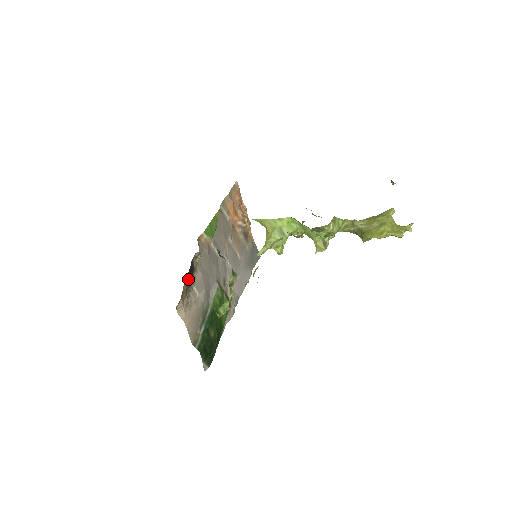
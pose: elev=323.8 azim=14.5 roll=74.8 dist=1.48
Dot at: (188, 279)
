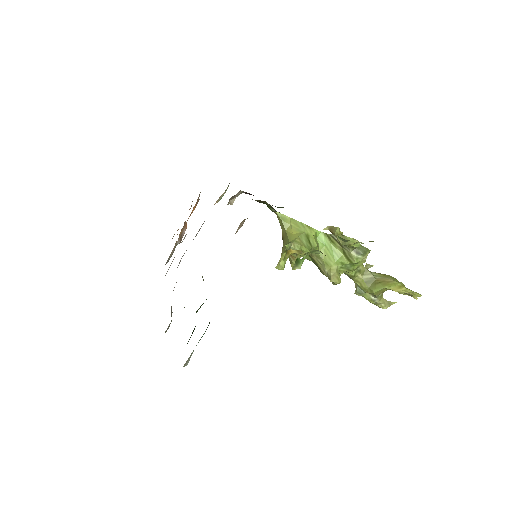
Dot at: occluded
